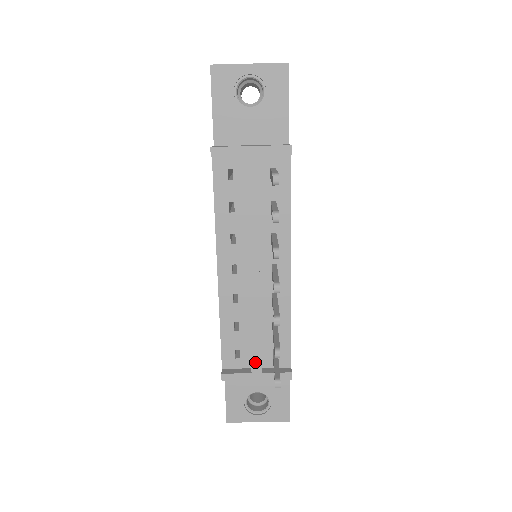
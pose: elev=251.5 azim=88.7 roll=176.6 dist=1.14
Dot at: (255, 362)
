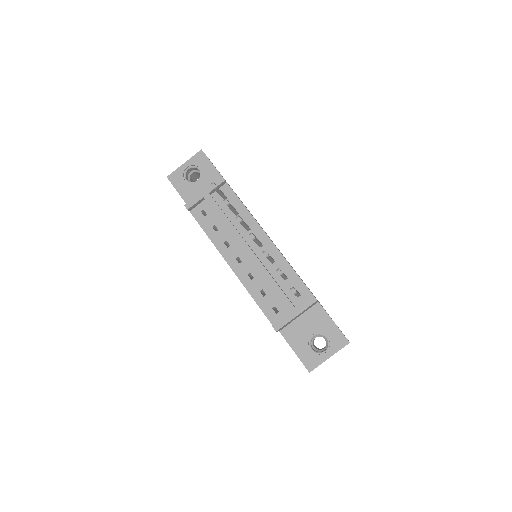
Dot at: (287, 304)
